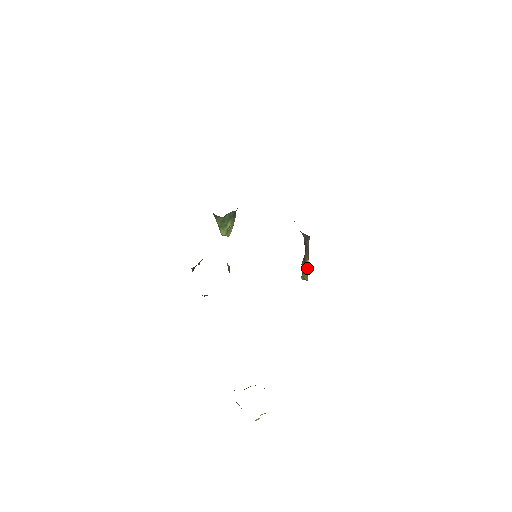
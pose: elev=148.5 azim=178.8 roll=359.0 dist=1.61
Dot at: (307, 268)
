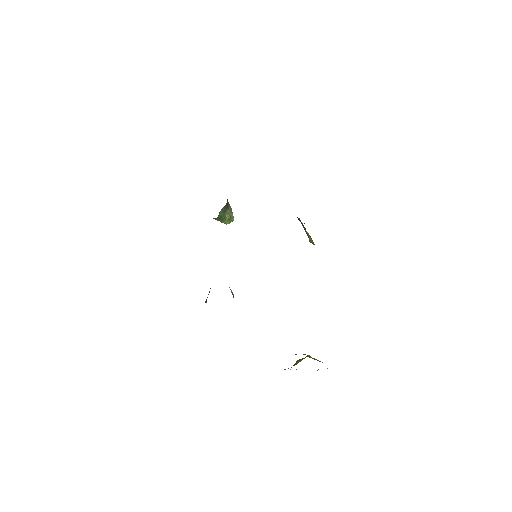
Dot at: (309, 236)
